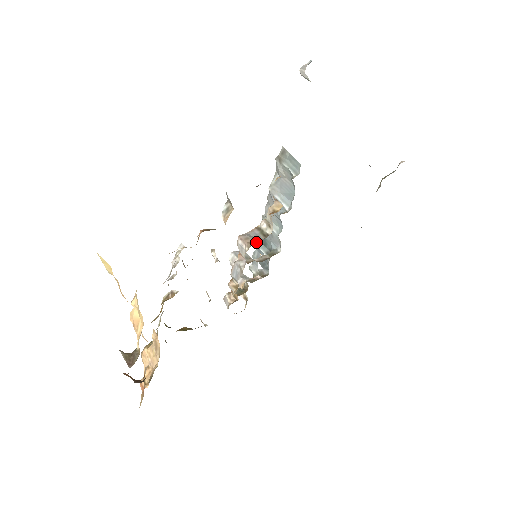
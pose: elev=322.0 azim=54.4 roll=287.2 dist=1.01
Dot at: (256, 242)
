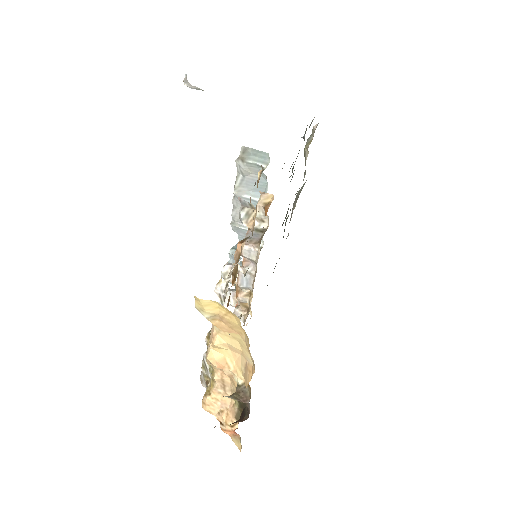
Dot at: (229, 252)
